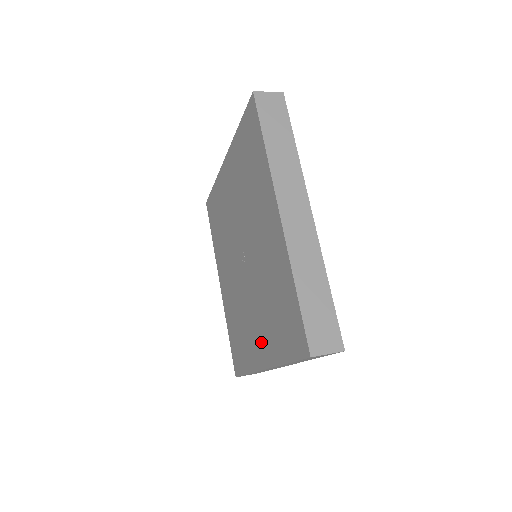
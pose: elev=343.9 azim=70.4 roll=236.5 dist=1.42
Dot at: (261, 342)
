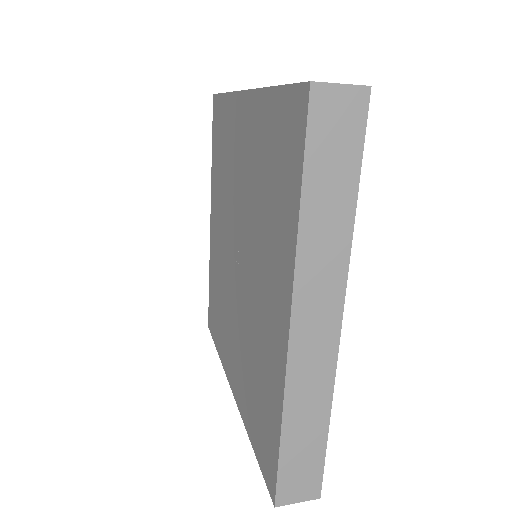
Dot at: (235, 368)
